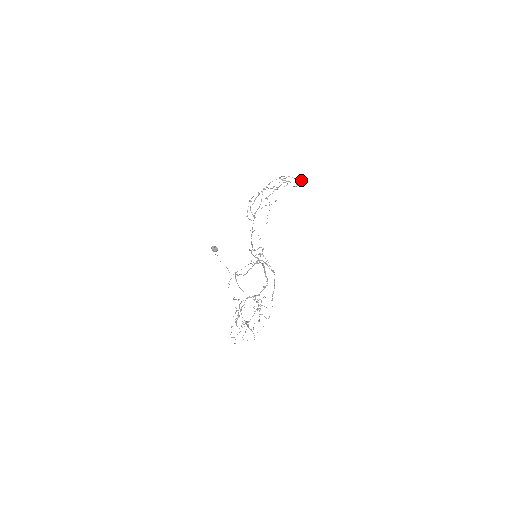
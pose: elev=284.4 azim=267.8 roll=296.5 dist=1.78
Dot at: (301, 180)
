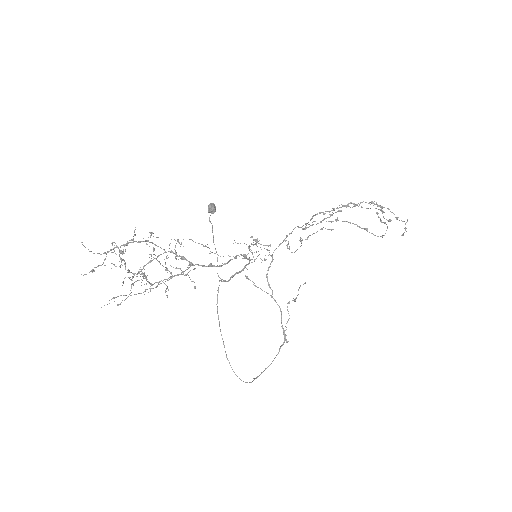
Dot at: (405, 227)
